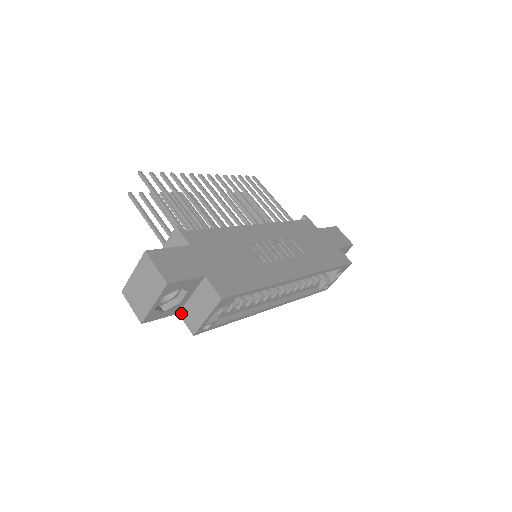
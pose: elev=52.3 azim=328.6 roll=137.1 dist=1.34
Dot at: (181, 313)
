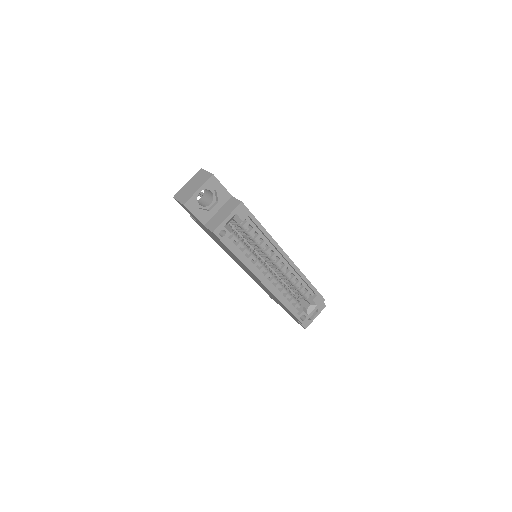
Dot at: (206, 224)
